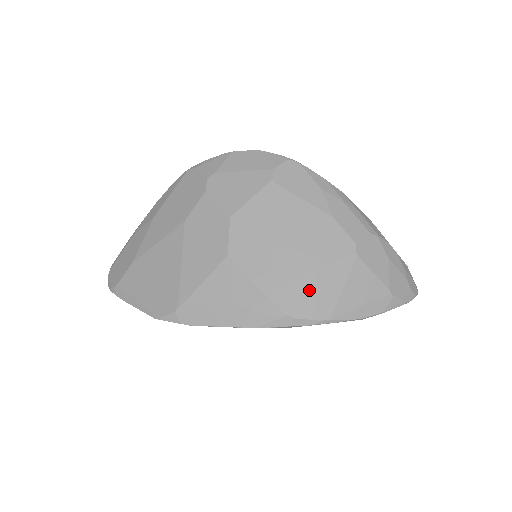
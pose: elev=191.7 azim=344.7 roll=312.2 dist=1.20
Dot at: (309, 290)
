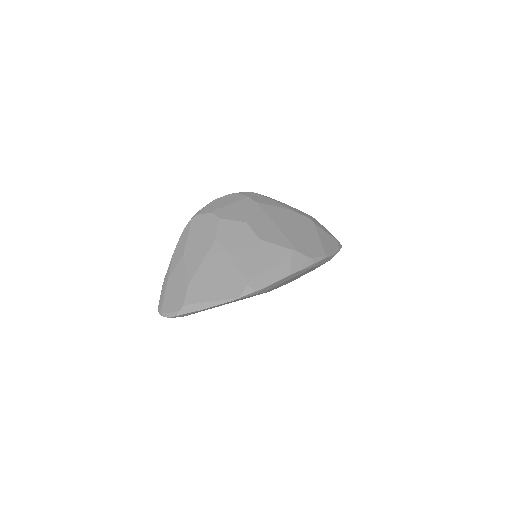
Dot at: (308, 243)
